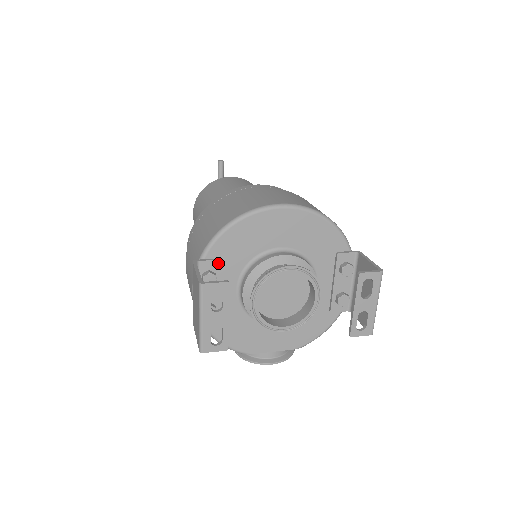
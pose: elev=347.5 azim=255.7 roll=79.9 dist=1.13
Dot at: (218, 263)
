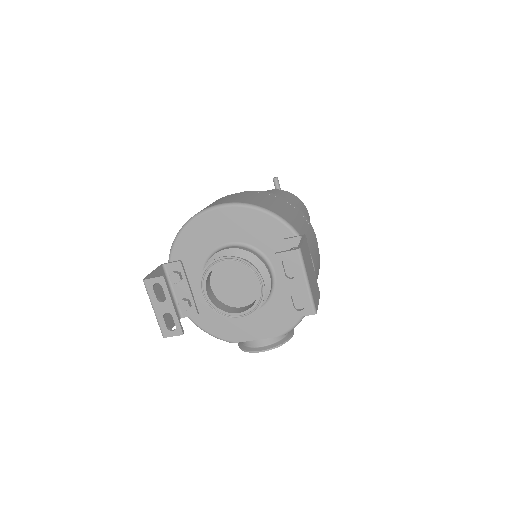
Dot at: (180, 264)
